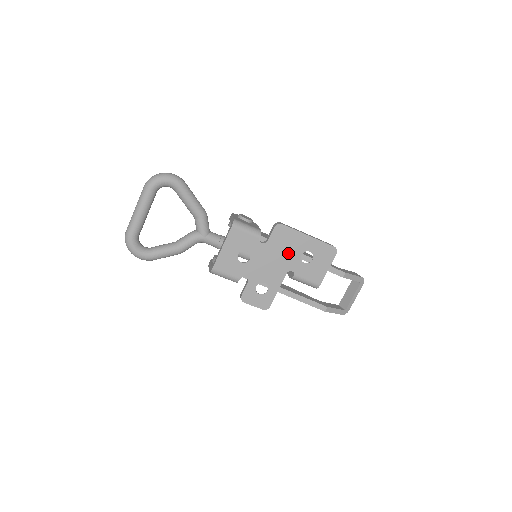
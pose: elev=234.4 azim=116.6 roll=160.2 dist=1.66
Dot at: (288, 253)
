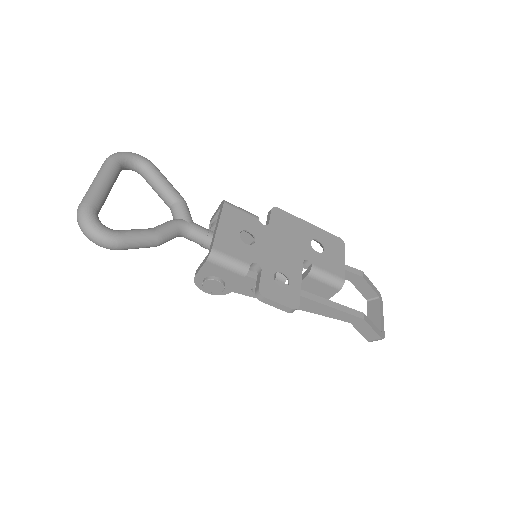
Dot at: (296, 239)
